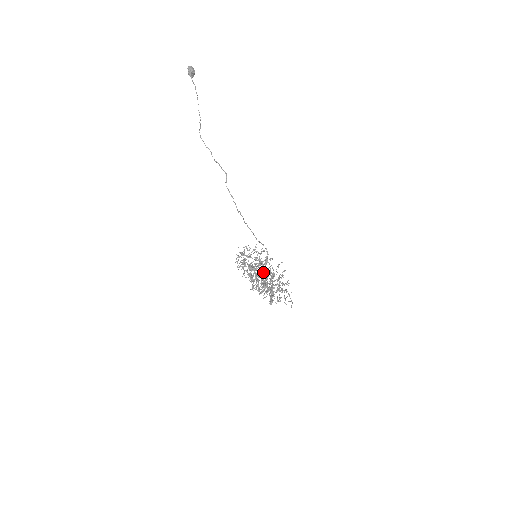
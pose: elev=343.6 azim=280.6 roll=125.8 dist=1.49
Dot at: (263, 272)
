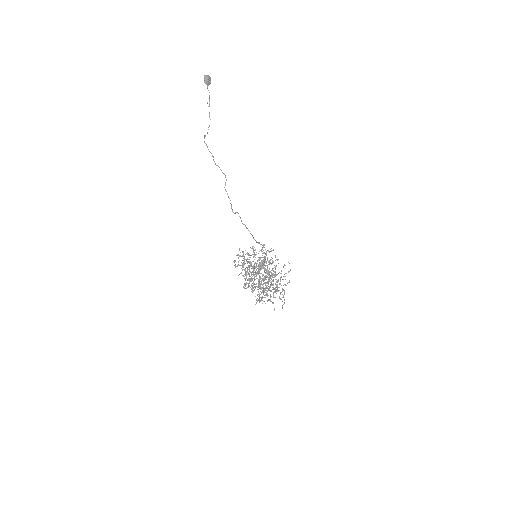
Dot at: occluded
